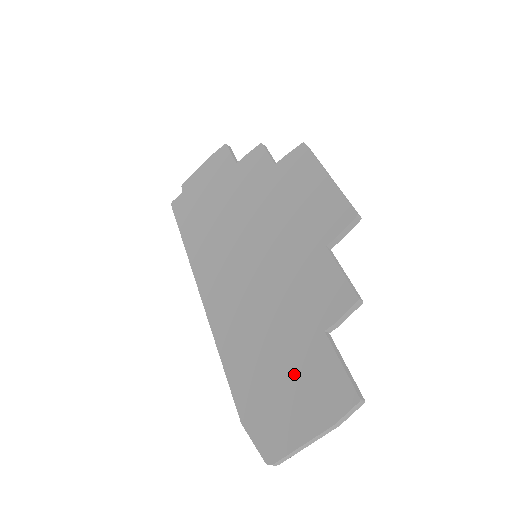
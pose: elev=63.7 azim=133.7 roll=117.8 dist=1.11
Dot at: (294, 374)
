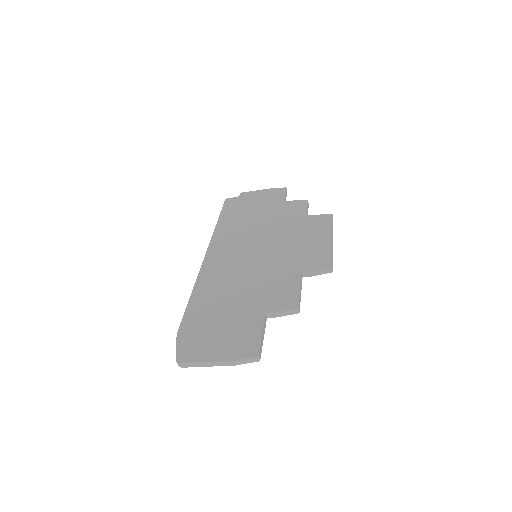
Dot at: (230, 325)
